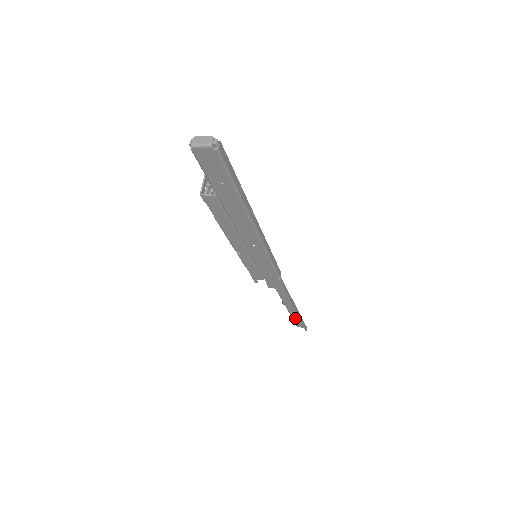
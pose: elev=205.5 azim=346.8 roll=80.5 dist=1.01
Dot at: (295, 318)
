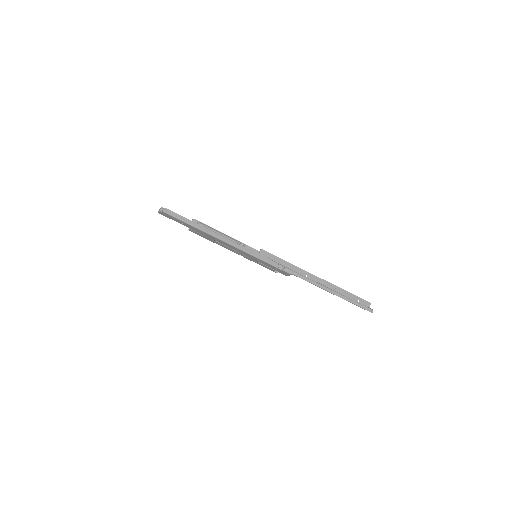
Dot at: occluded
